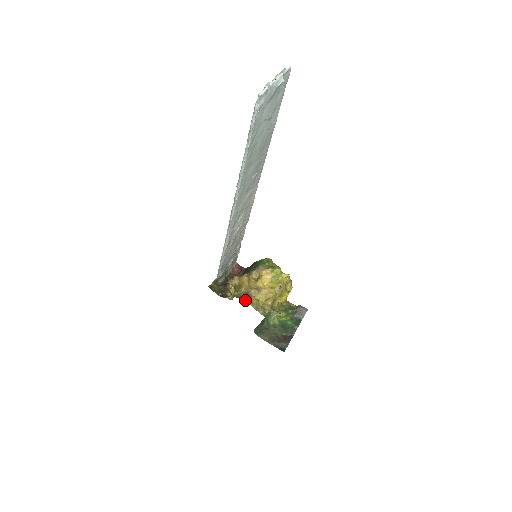
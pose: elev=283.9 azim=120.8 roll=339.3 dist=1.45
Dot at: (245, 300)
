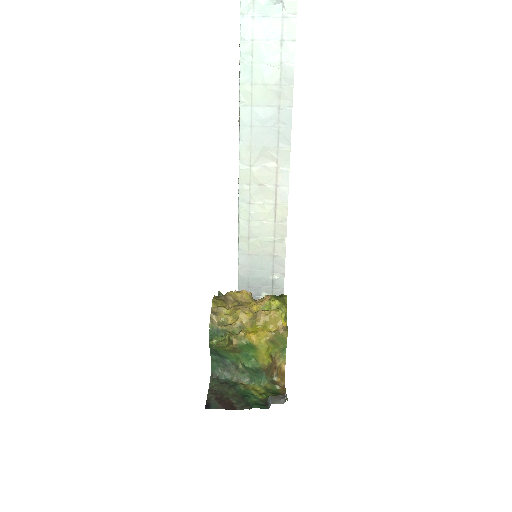
Dot at: (215, 298)
